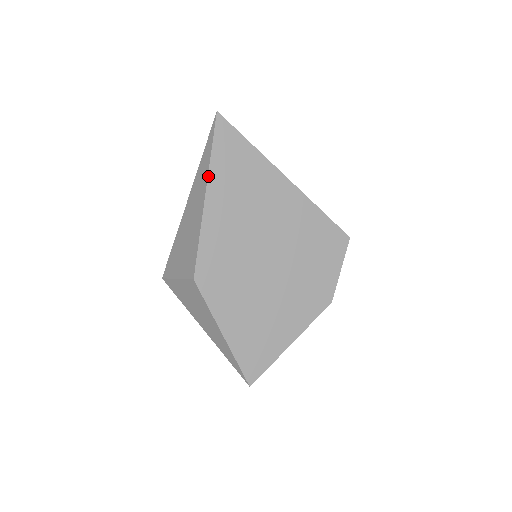
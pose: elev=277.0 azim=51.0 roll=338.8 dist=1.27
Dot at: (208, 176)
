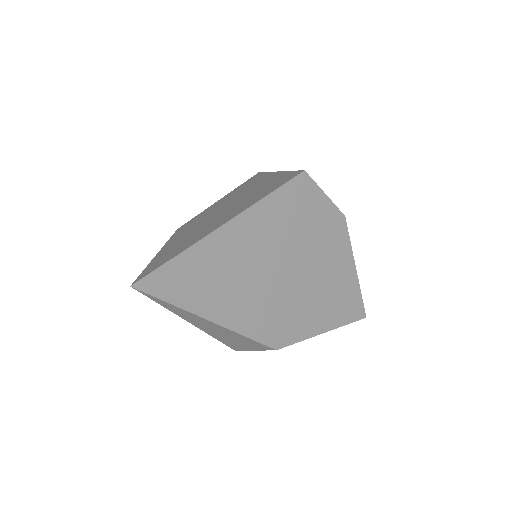
Dot at: (195, 315)
